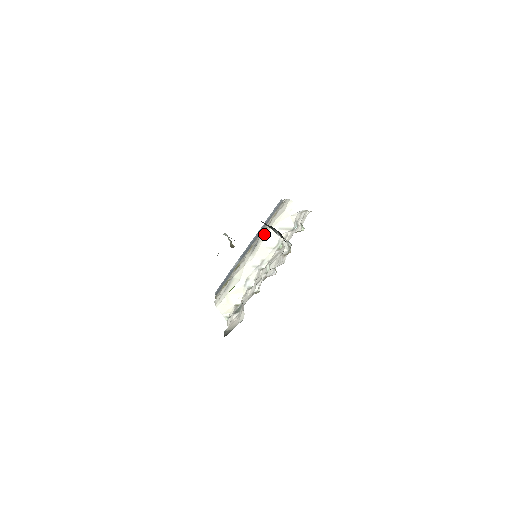
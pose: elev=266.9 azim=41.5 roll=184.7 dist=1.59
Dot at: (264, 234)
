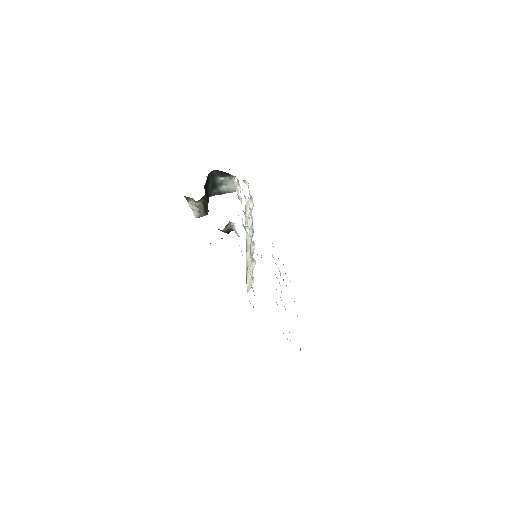
Dot at: occluded
